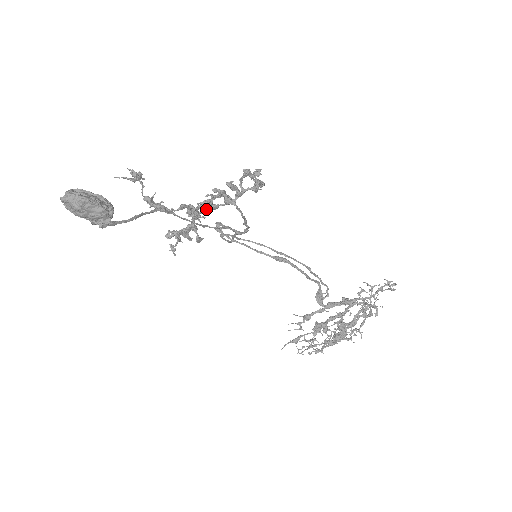
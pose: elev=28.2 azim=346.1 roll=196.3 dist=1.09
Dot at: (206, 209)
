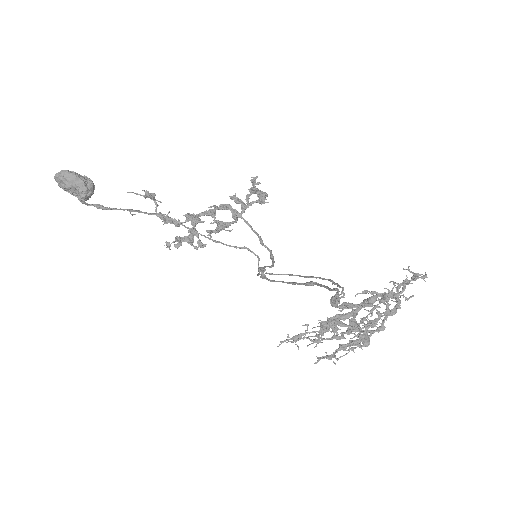
Dot at: (219, 227)
